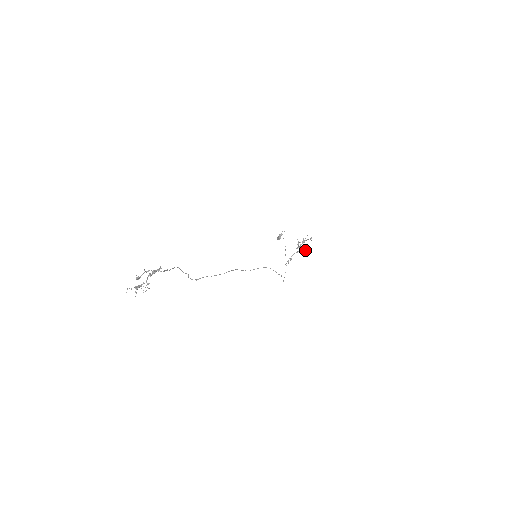
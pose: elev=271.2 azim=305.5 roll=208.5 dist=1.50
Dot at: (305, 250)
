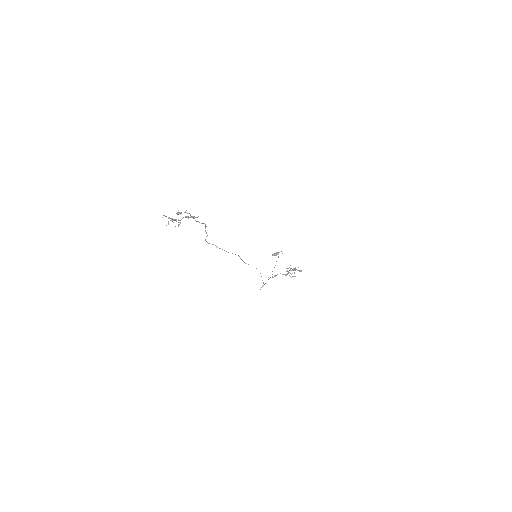
Dot at: occluded
